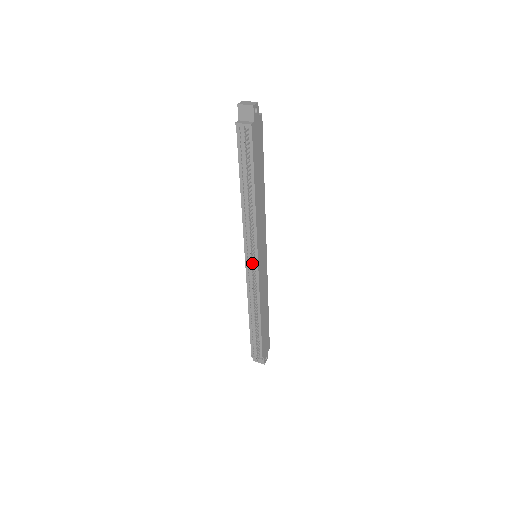
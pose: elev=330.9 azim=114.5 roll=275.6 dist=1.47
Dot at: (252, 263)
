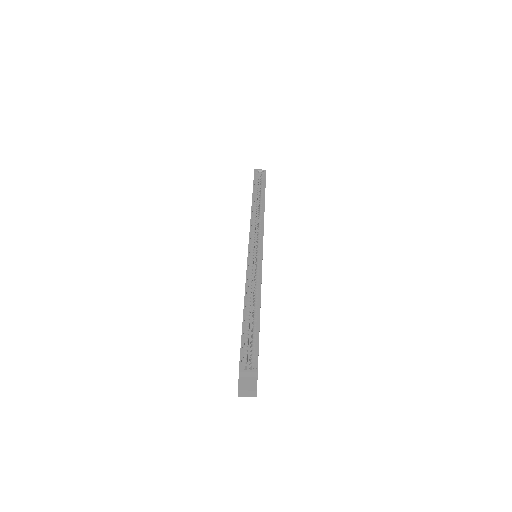
Dot at: occluded
